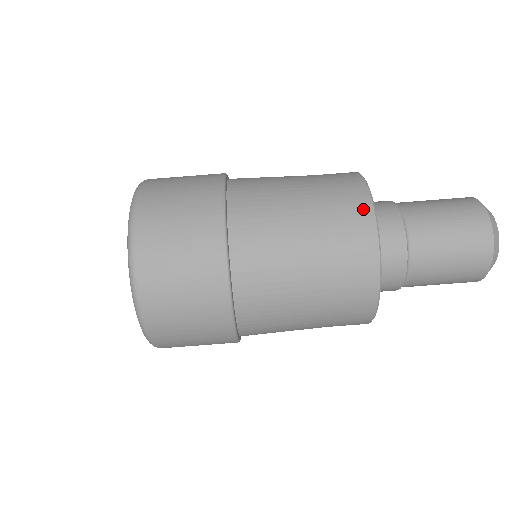
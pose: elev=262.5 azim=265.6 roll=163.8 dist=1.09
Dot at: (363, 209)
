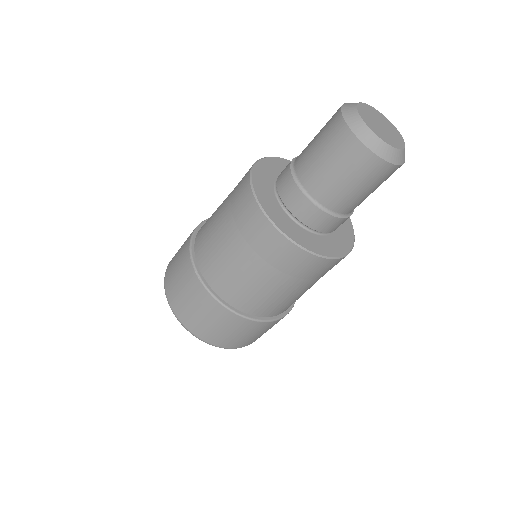
Dot at: (258, 218)
